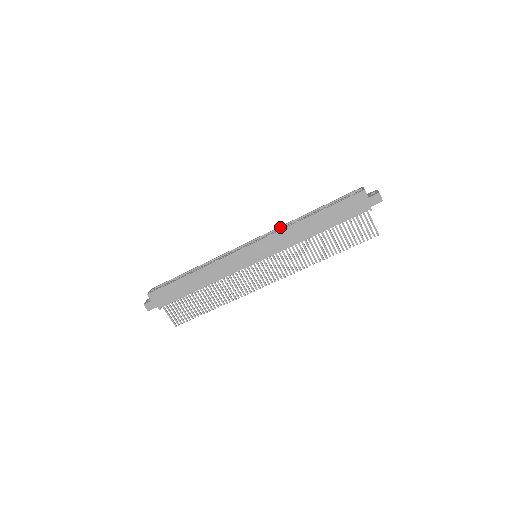
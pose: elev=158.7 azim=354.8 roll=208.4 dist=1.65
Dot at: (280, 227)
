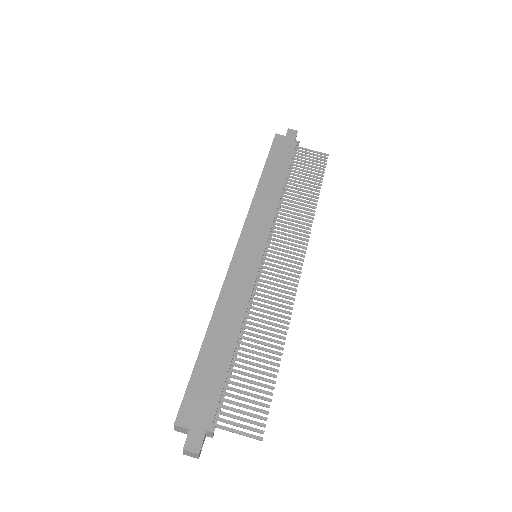
Dot at: occluded
